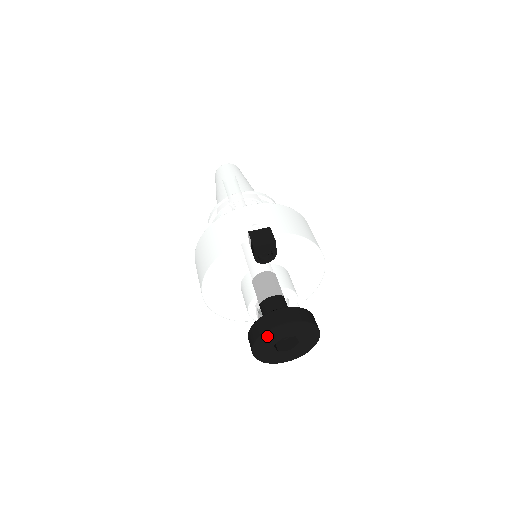
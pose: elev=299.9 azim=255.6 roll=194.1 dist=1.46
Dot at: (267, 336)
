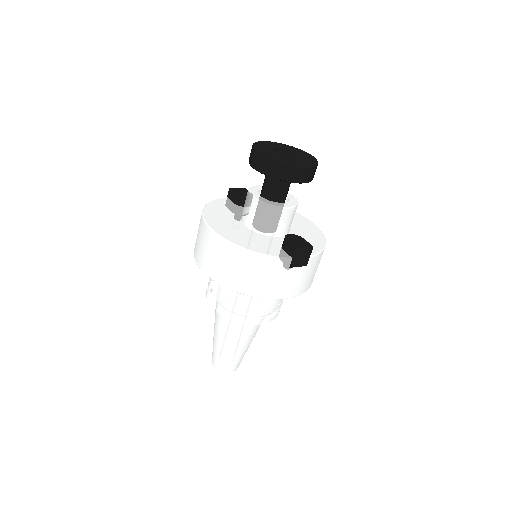
Dot at: (260, 144)
